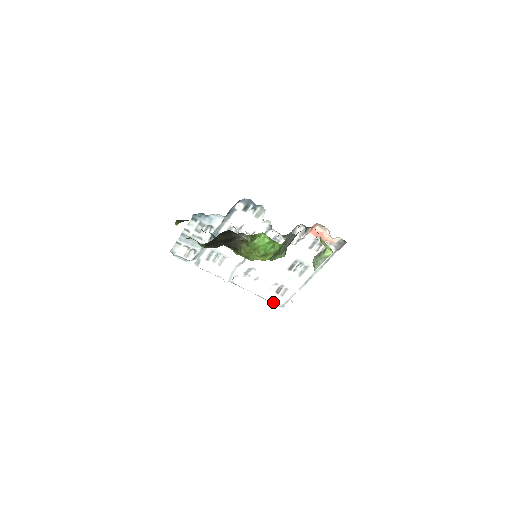
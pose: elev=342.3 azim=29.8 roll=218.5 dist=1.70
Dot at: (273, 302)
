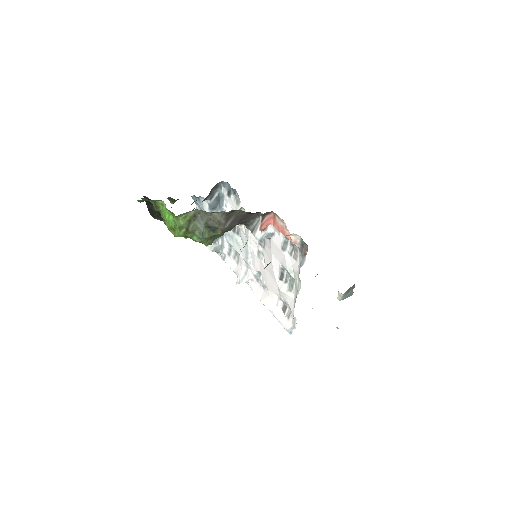
Dot at: (281, 323)
